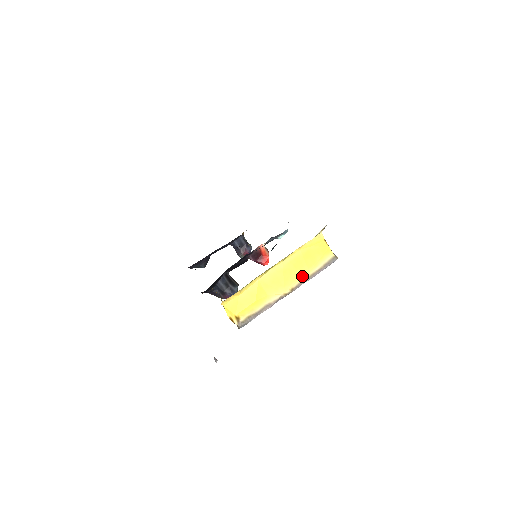
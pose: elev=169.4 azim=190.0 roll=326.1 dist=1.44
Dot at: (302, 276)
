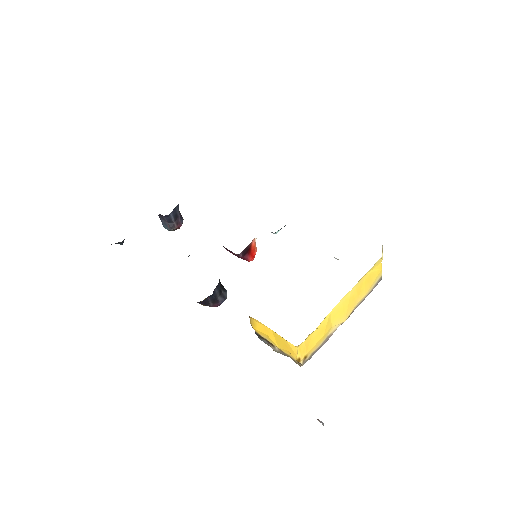
Dot at: (359, 301)
